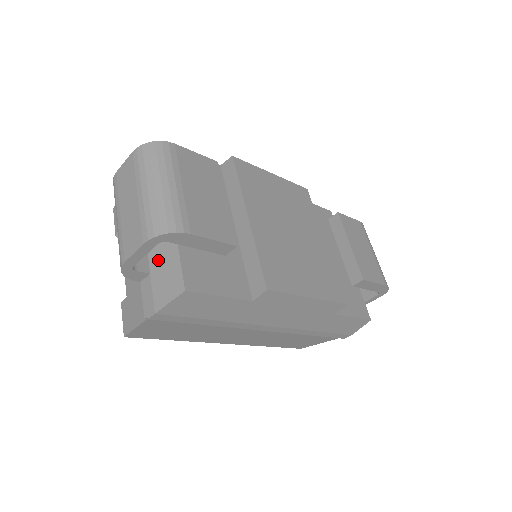
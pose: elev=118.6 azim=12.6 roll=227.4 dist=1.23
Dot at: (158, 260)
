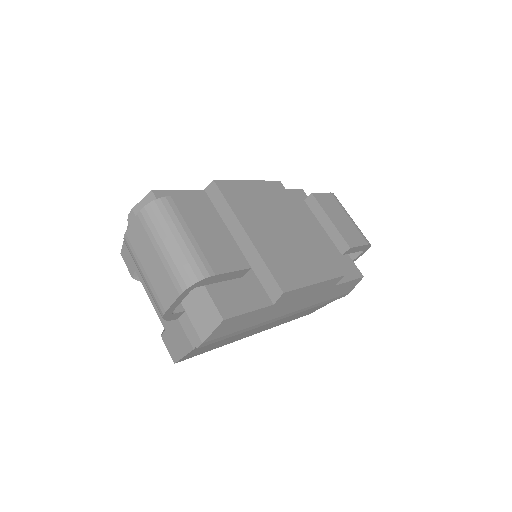
Dot at: (189, 298)
